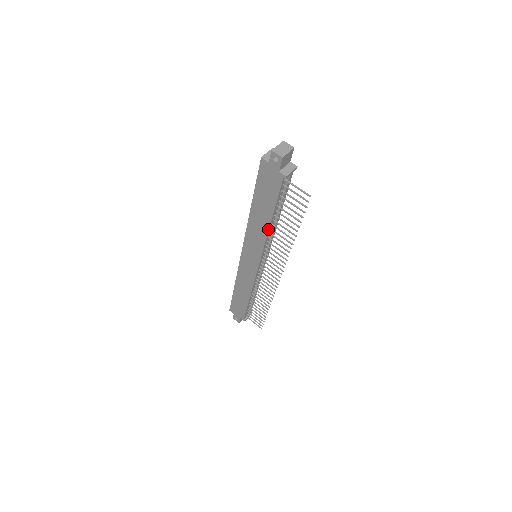
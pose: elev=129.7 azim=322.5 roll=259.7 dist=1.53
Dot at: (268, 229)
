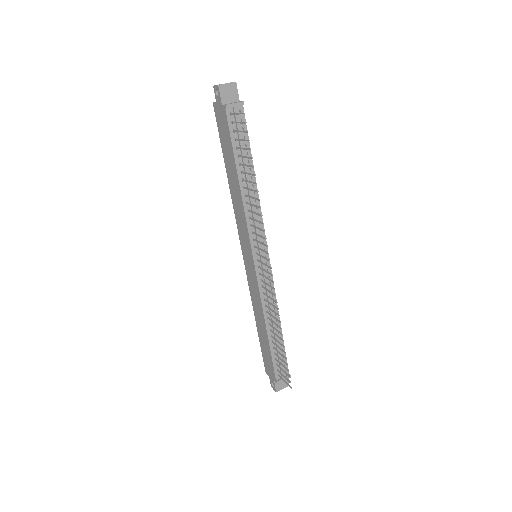
Dot at: (241, 193)
